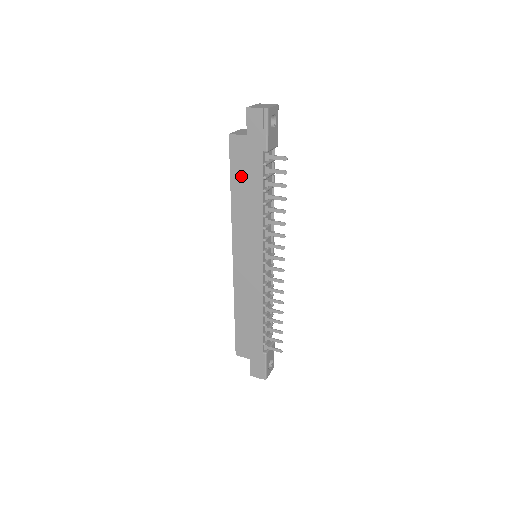
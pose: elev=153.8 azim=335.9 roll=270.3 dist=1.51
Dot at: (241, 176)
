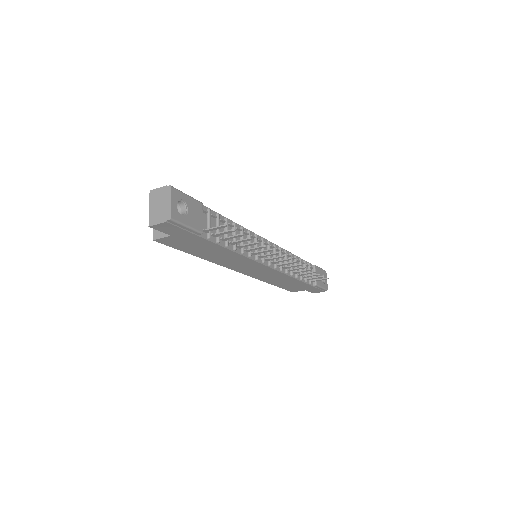
Dot at: (195, 249)
